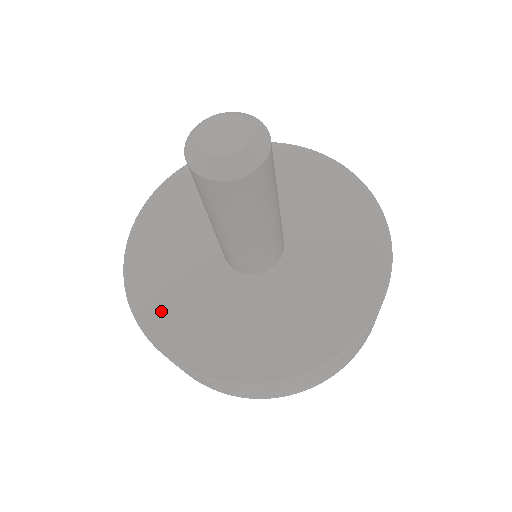
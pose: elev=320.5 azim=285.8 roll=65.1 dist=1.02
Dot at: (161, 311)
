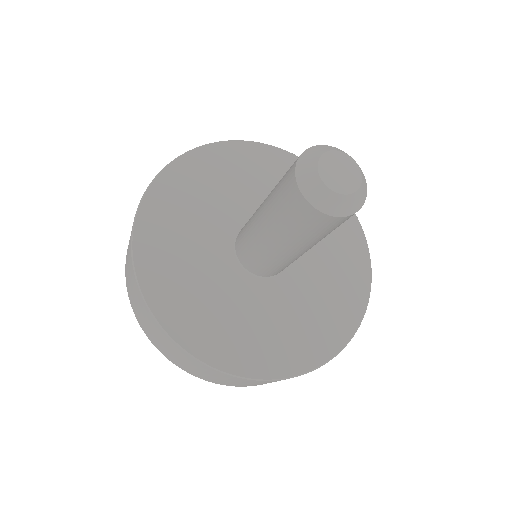
Dot at: (160, 266)
